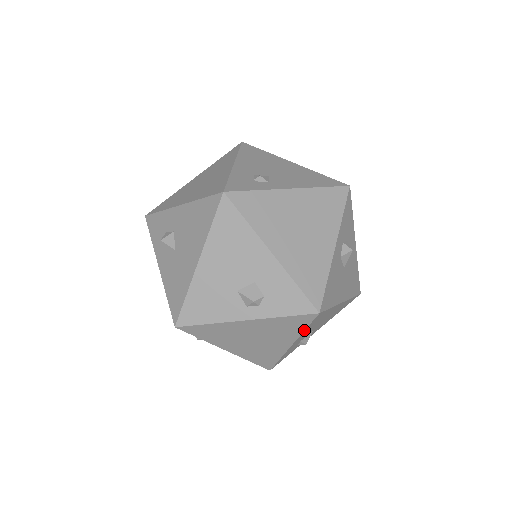
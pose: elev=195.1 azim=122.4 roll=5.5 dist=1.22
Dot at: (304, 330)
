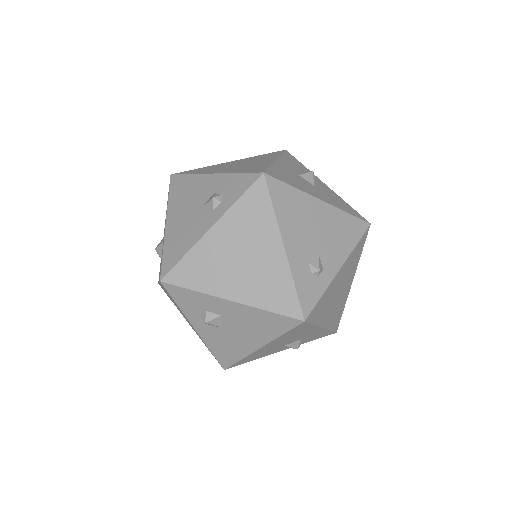
Dot at: occluded
